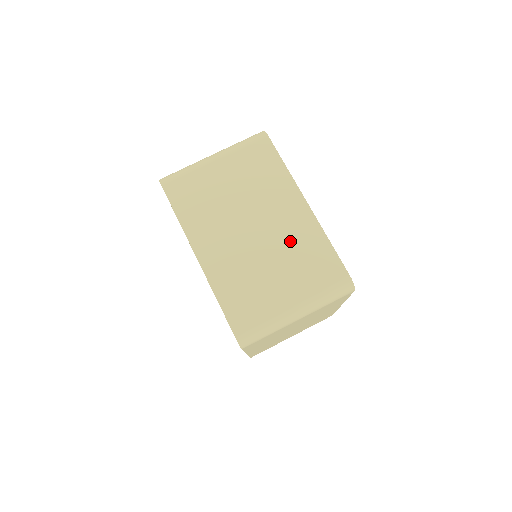
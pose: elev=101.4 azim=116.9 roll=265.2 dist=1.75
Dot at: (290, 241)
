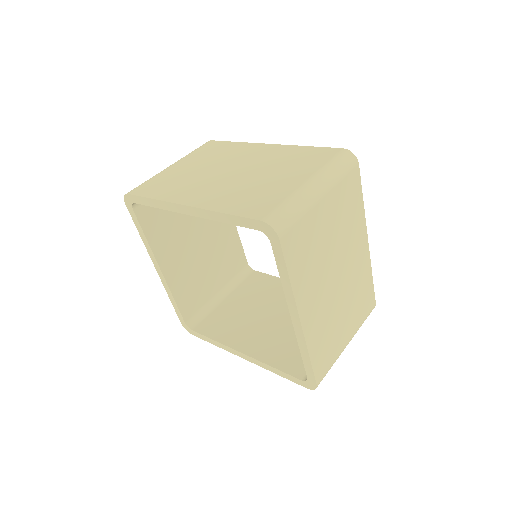
Dot at: (271, 161)
